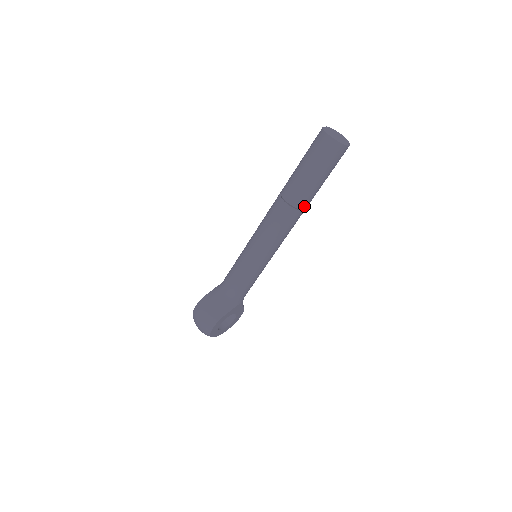
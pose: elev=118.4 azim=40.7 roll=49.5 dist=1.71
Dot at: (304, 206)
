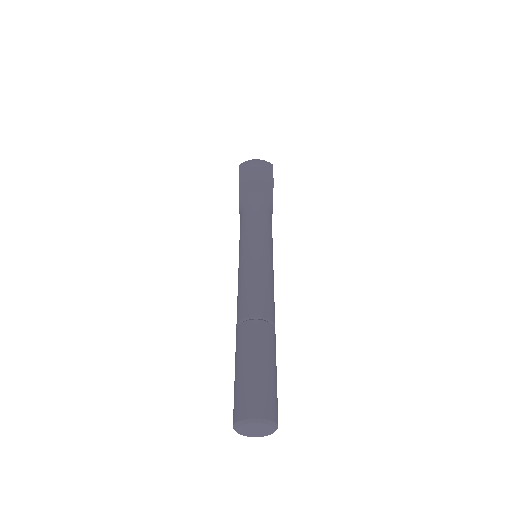
Dot at: occluded
